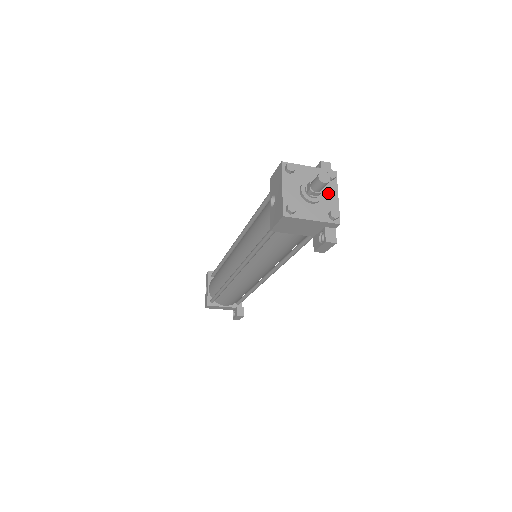
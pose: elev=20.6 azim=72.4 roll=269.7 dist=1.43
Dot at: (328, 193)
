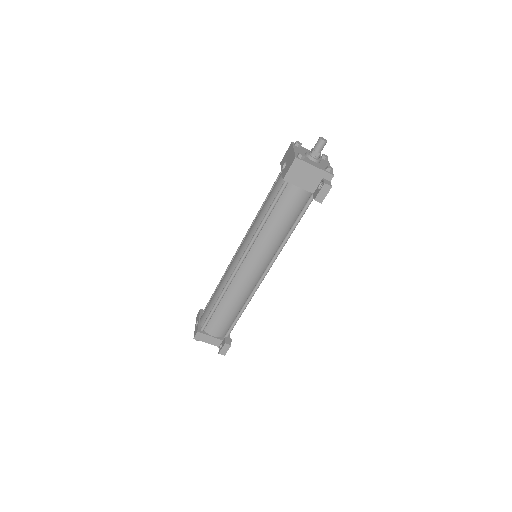
Dot at: (324, 163)
